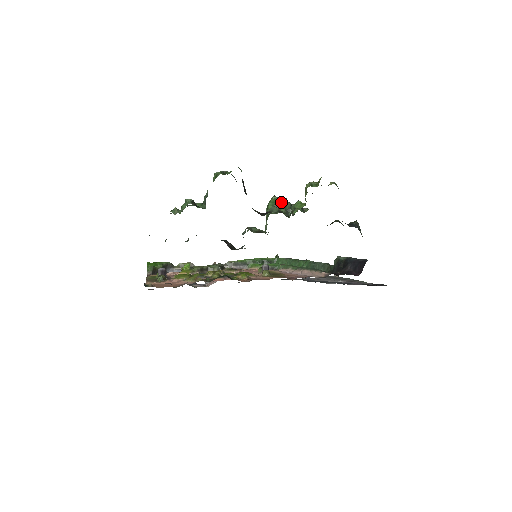
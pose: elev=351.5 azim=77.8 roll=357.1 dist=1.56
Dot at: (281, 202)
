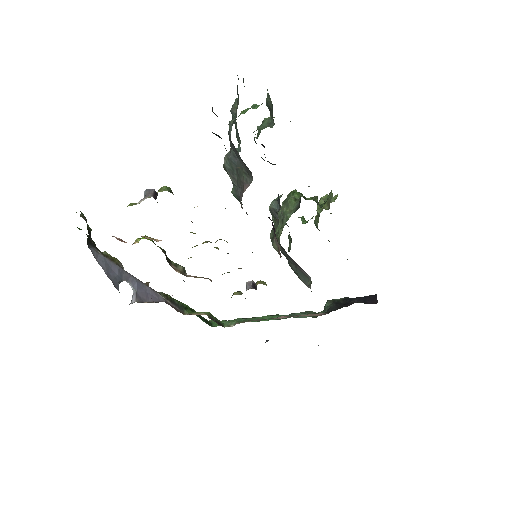
Dot at: (304, 197)
